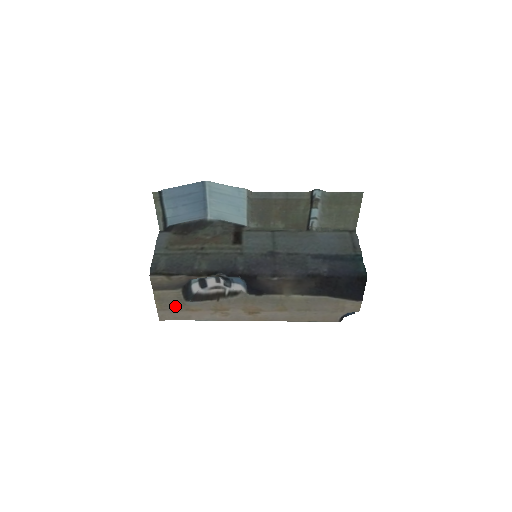
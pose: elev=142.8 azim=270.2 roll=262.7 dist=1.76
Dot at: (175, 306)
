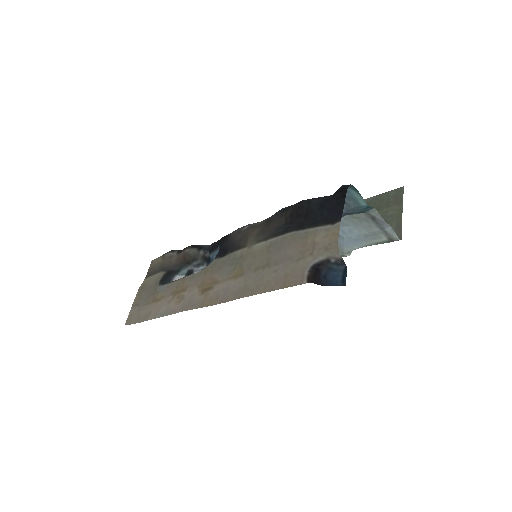
Dot at: (148, 297)
